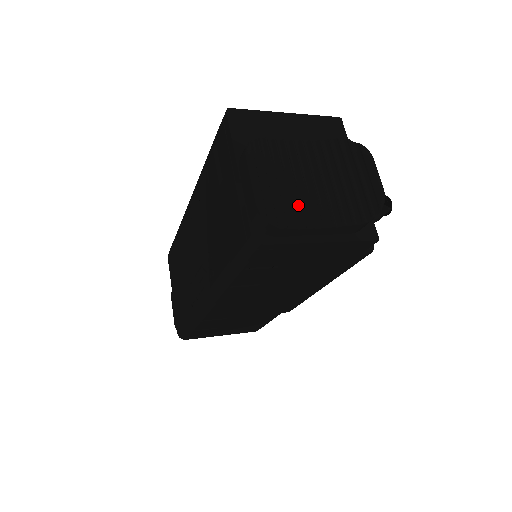
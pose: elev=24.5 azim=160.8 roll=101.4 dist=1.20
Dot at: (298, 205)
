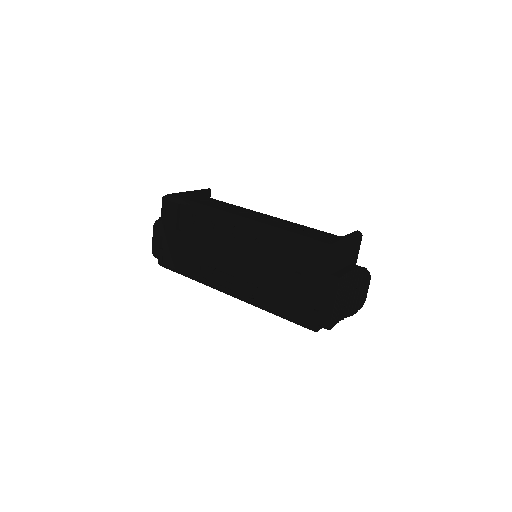
Dot at: (338, 314)
